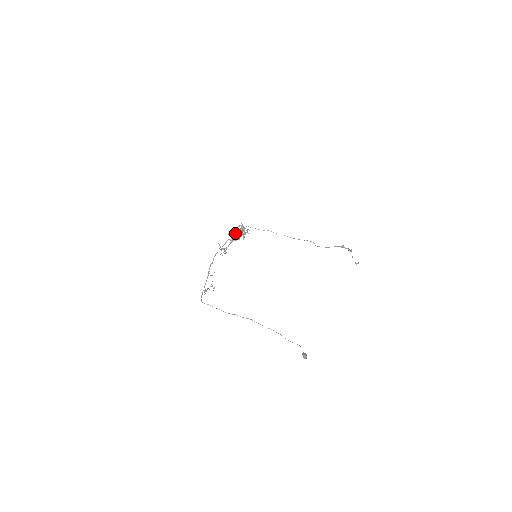
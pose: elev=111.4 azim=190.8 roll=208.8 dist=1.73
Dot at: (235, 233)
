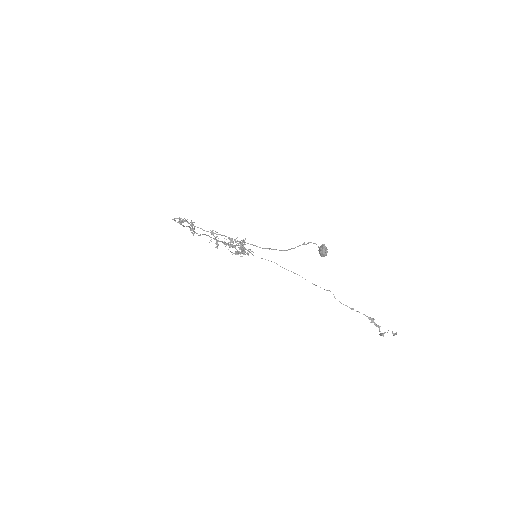
Dot at: (233, 245)
